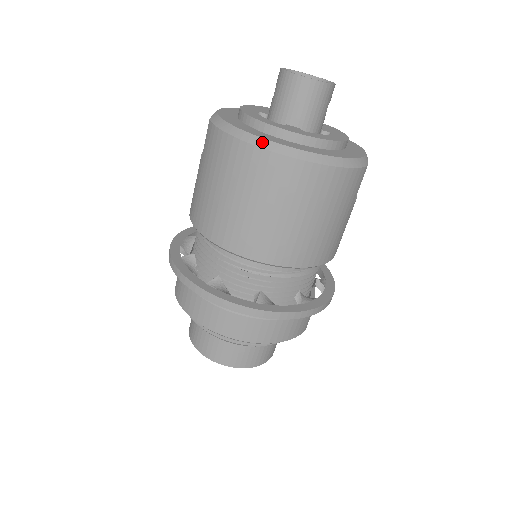
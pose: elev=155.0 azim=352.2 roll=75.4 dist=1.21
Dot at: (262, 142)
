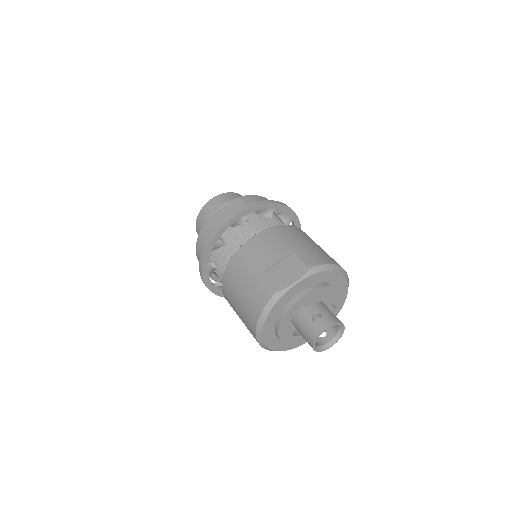
Dot at: (260, 336)
